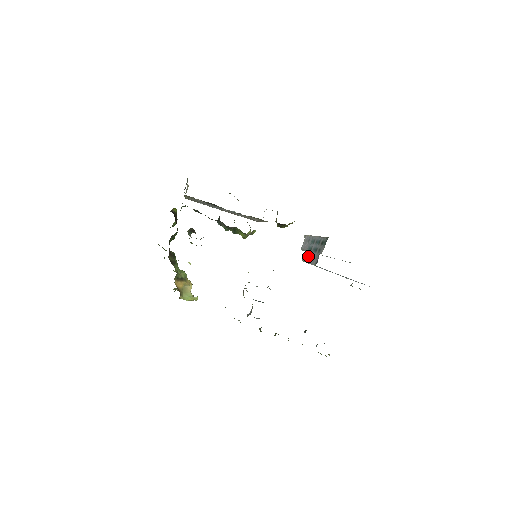
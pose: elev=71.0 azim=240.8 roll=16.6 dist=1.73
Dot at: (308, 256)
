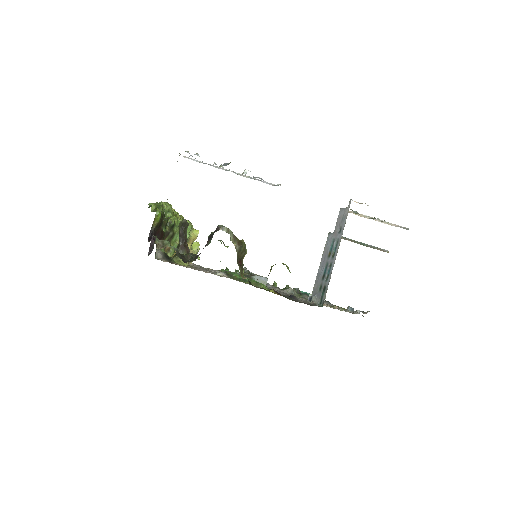
Dot at: (325, 255)
